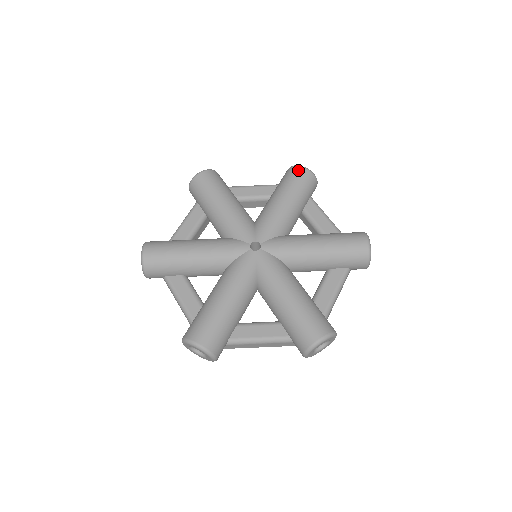
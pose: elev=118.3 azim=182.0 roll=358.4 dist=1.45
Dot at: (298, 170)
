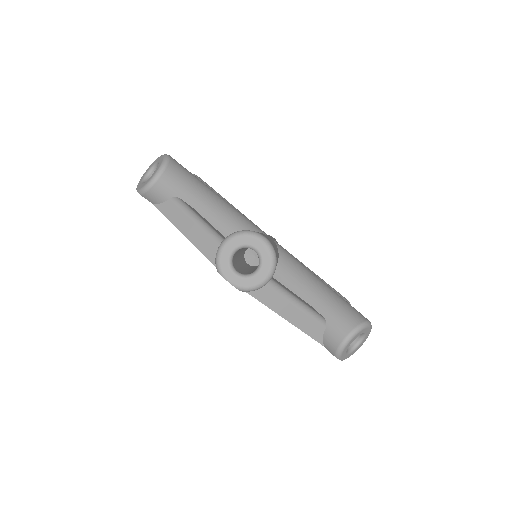
Dot at: occluded
